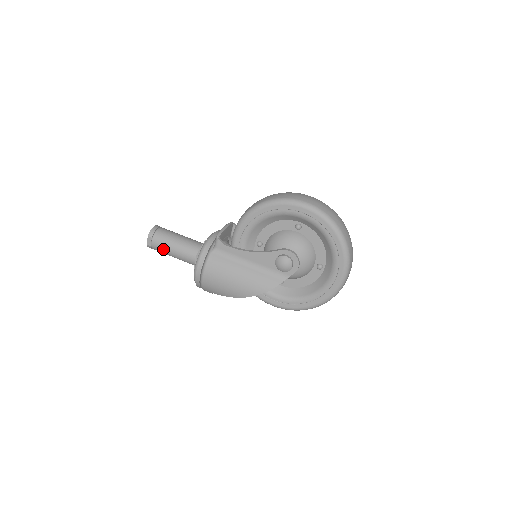
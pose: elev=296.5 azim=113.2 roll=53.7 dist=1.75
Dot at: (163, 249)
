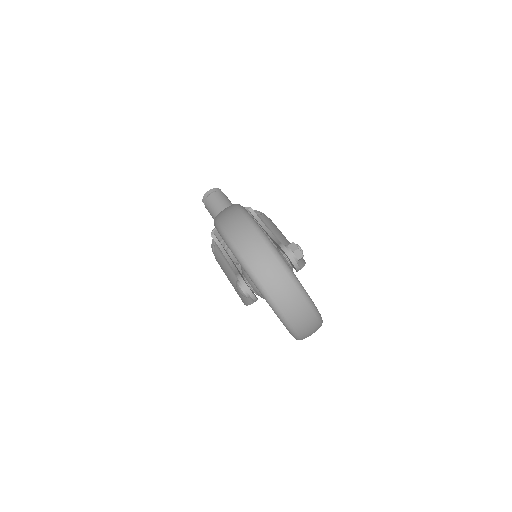
Dot at: occluded
